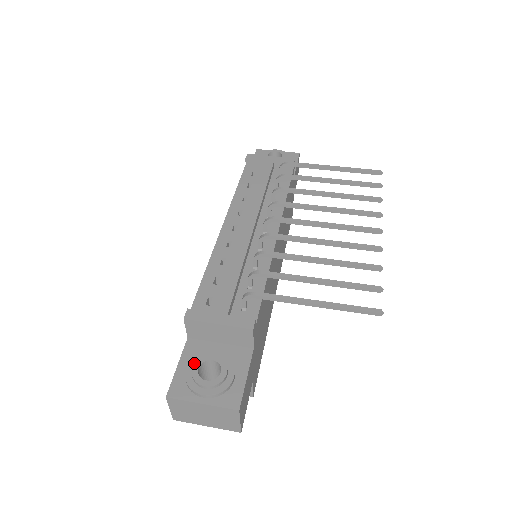
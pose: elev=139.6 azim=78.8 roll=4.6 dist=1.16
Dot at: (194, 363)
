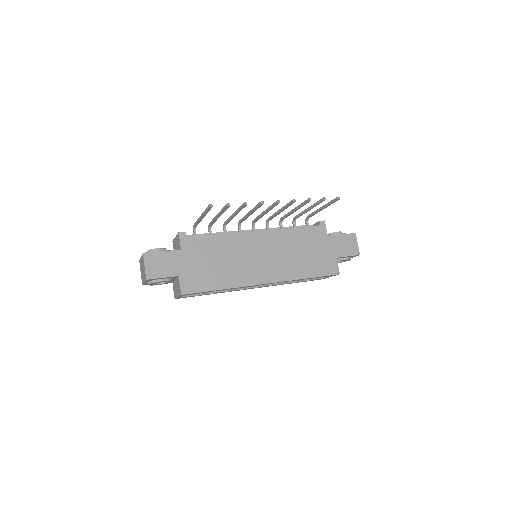
Dot at: occluded
